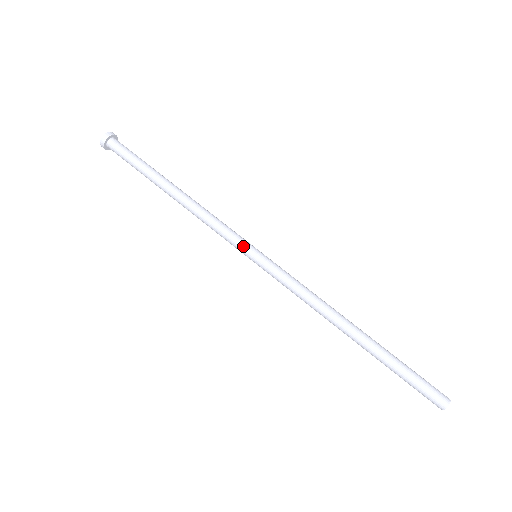
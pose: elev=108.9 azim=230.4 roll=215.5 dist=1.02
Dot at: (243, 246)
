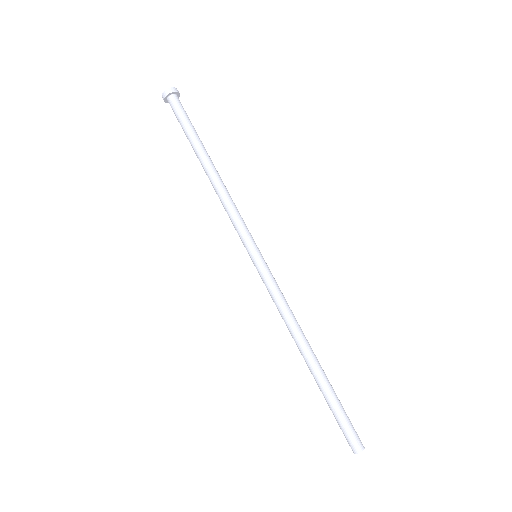
Dot at: (253, 241)
